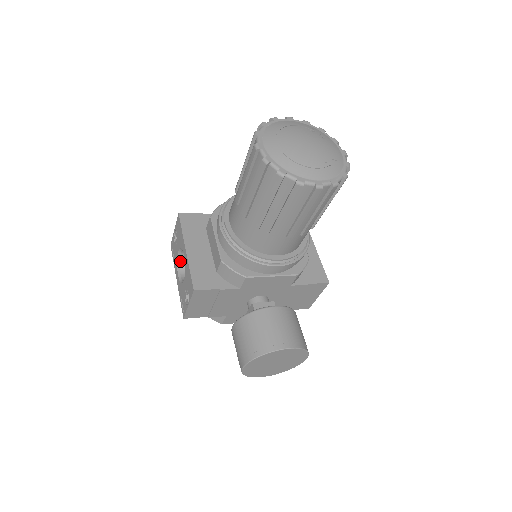
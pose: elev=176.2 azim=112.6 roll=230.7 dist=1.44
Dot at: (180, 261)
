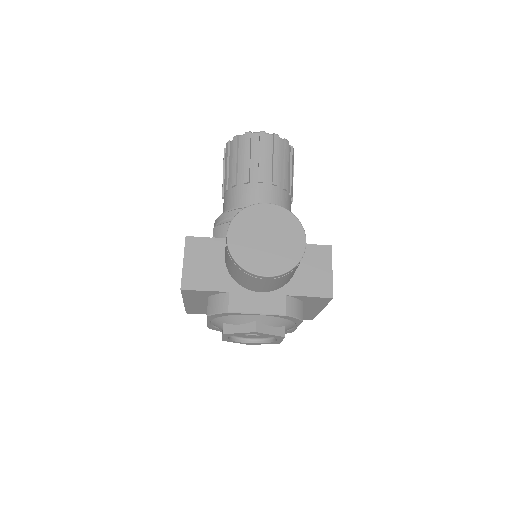
Dot at: occluded
